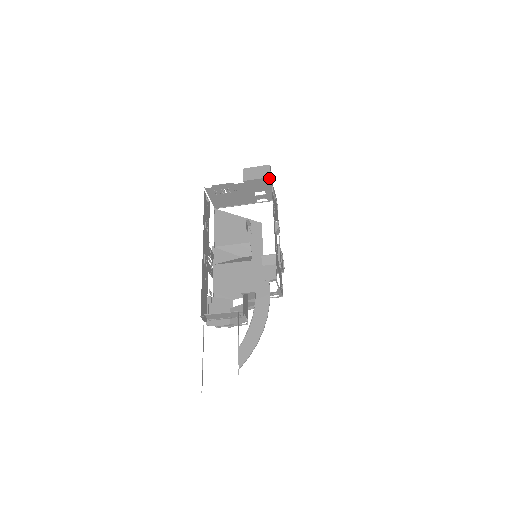
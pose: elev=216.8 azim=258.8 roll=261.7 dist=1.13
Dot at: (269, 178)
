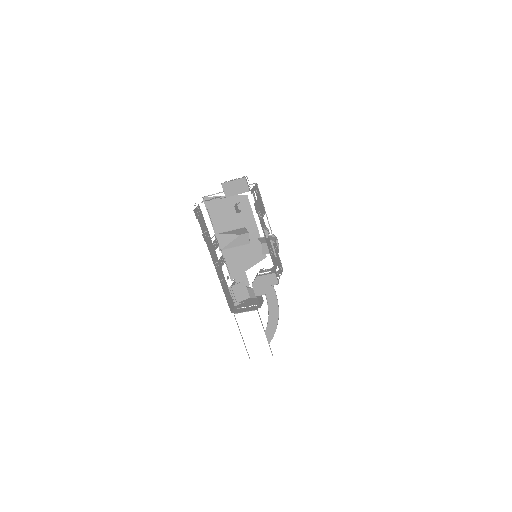
Dot at: (248, 191)
